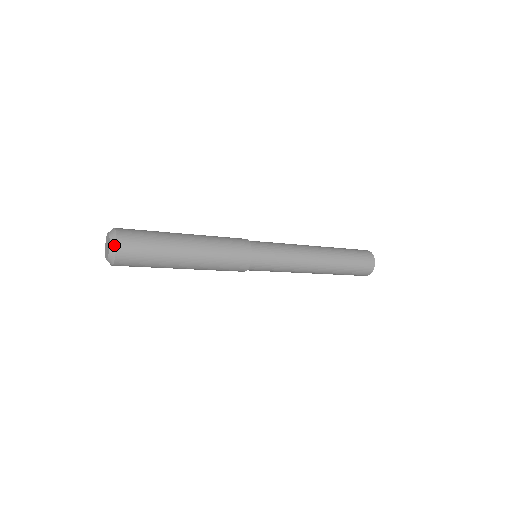
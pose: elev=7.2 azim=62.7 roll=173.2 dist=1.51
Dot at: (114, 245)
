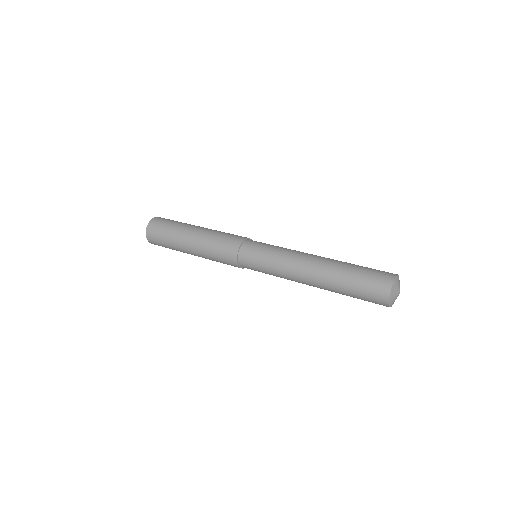
Dot at: (146, 234)
